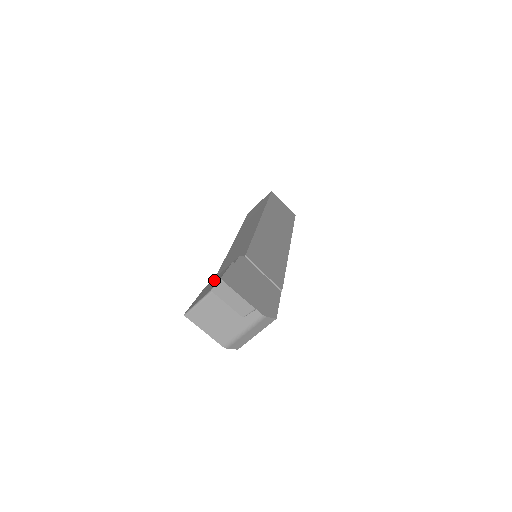
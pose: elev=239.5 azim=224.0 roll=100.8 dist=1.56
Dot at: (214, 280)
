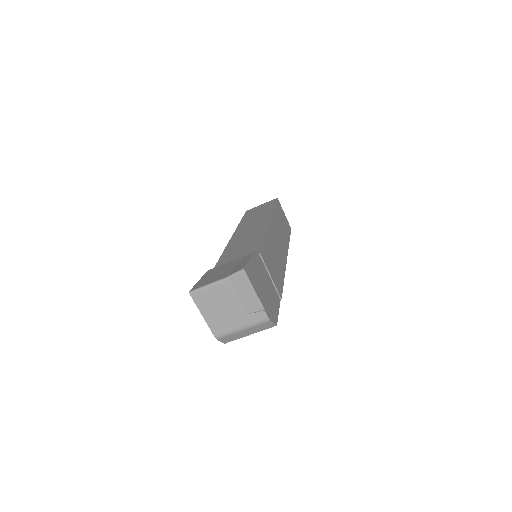
Dot at: (223, 267)
